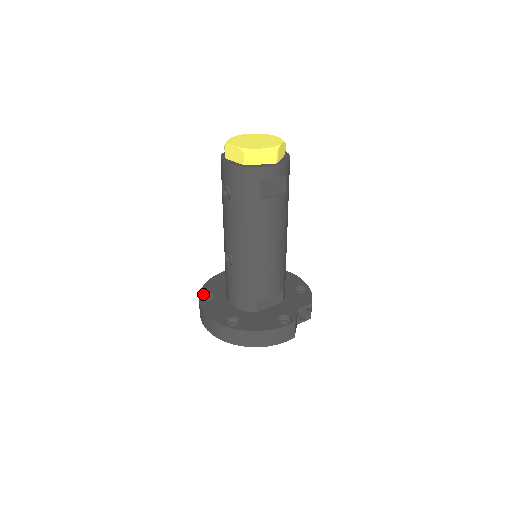
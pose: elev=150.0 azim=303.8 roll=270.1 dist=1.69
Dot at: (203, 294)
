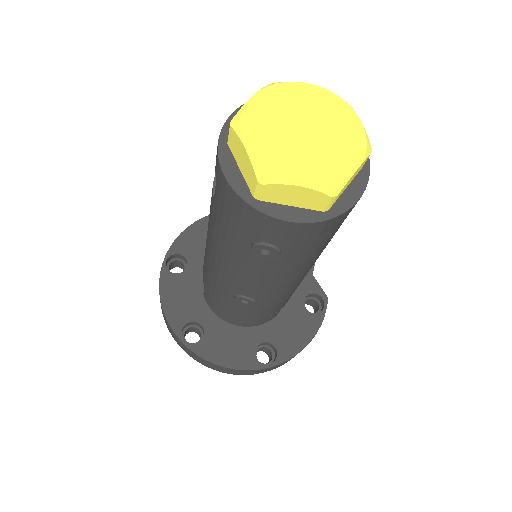
Dot at: (181, 332)
